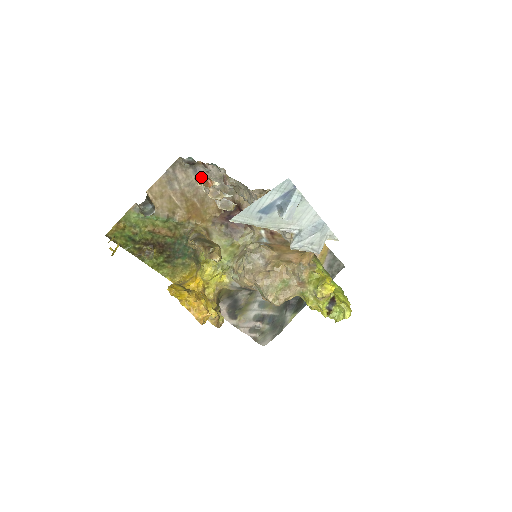
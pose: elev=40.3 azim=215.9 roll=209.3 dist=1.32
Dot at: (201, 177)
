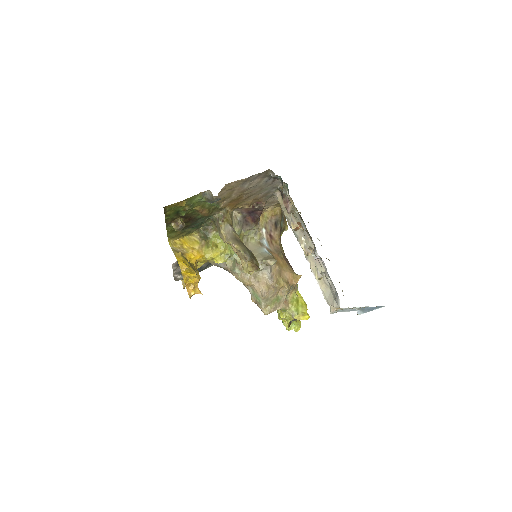
Dot at: occluded
